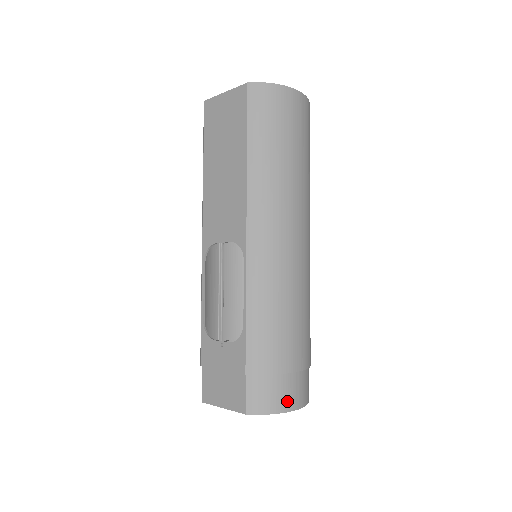
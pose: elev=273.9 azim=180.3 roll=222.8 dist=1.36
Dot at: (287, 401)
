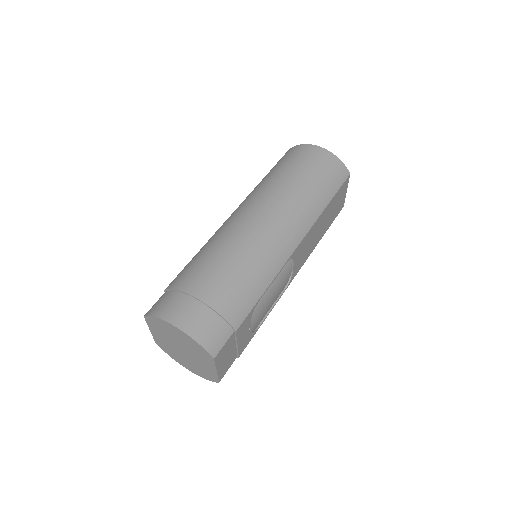
Dot at: (170, 312)
